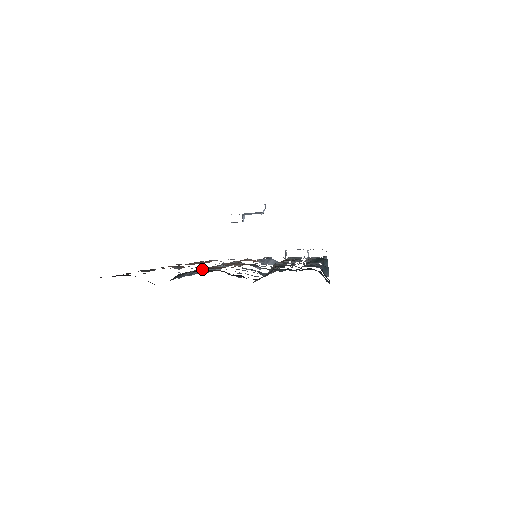
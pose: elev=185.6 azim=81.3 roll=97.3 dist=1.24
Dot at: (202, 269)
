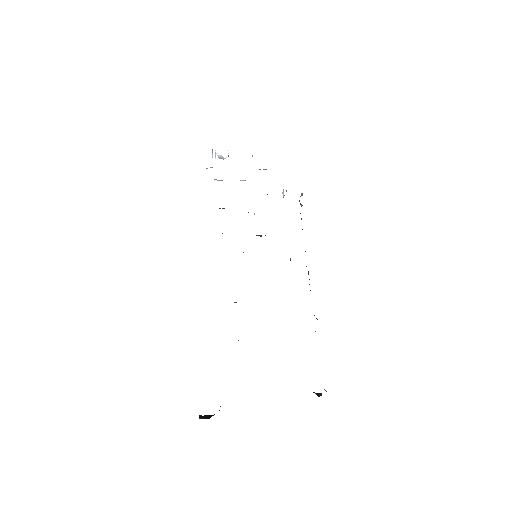
Dot at: occluded
